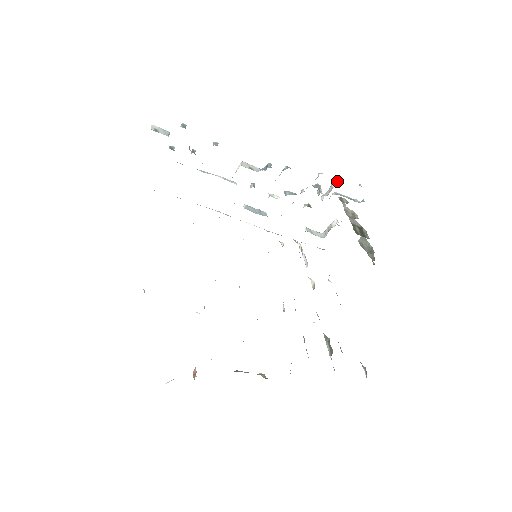
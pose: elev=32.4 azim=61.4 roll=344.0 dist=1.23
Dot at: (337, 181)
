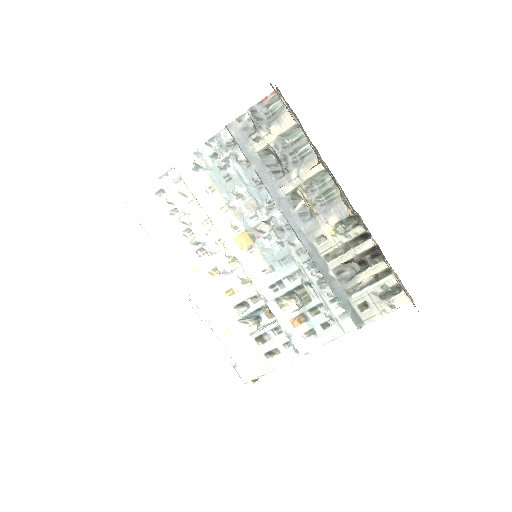
Dot at: occluded
